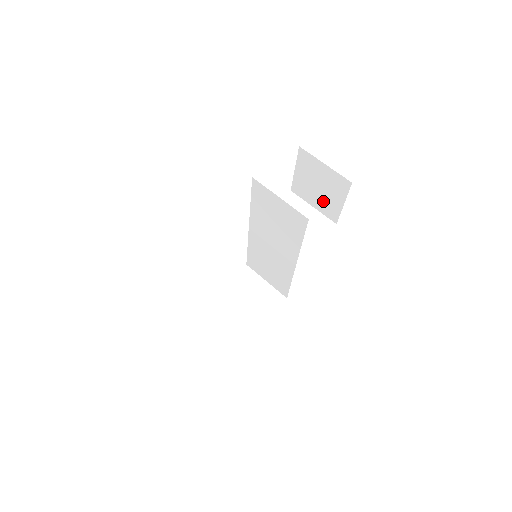
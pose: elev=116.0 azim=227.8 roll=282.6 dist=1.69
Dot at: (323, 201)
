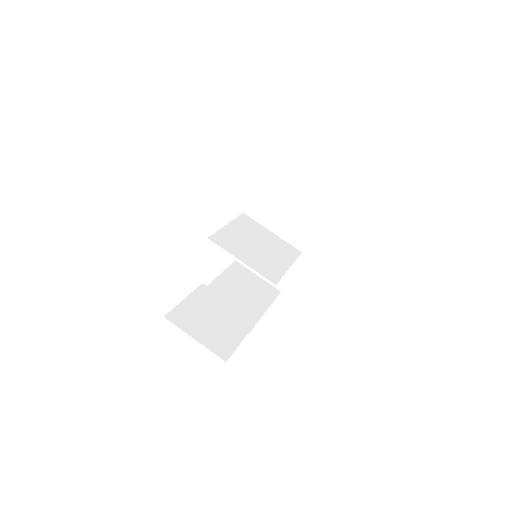
Dot at: occluded
